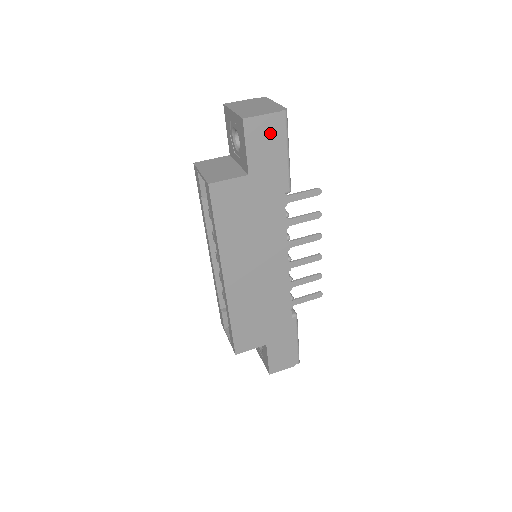
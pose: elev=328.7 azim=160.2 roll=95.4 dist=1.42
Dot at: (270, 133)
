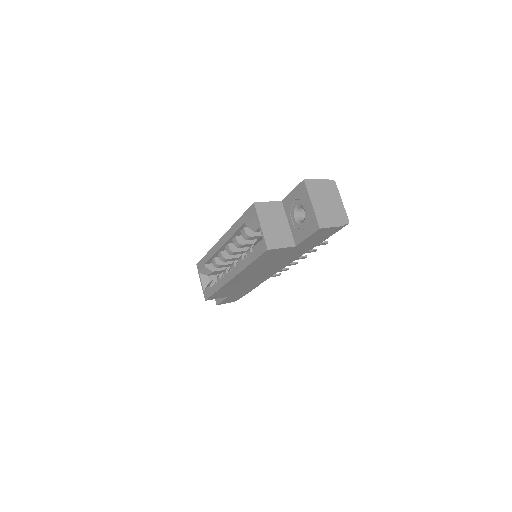
Dot at: (328, 233)
